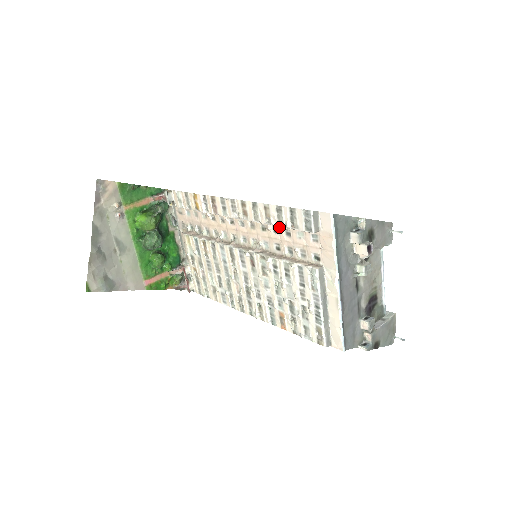
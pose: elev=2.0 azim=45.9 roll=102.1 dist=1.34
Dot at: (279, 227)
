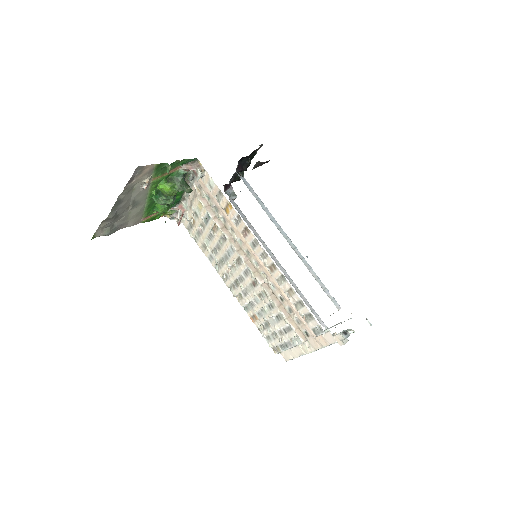
Dot at: occluded
